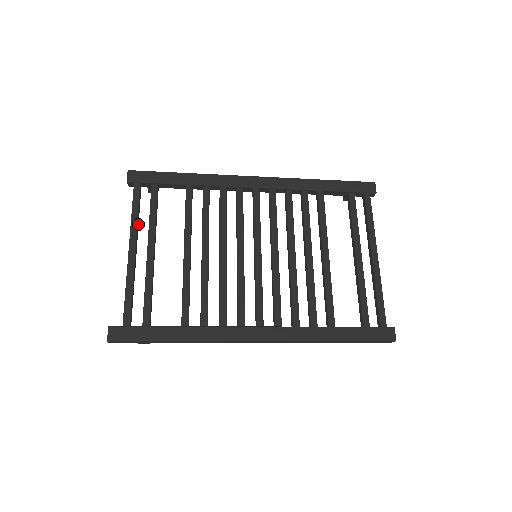
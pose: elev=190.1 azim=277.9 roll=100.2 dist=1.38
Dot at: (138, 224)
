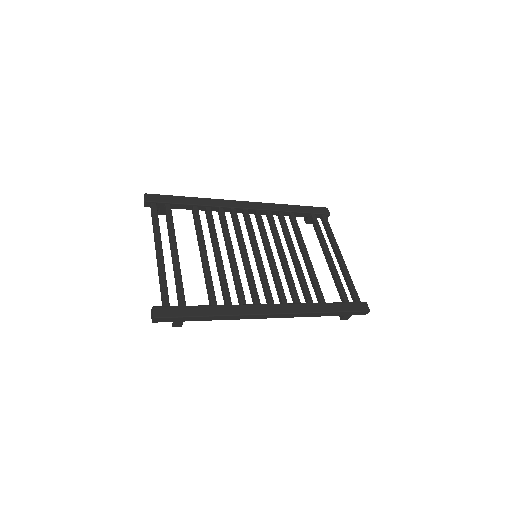
Dot at: occluded
